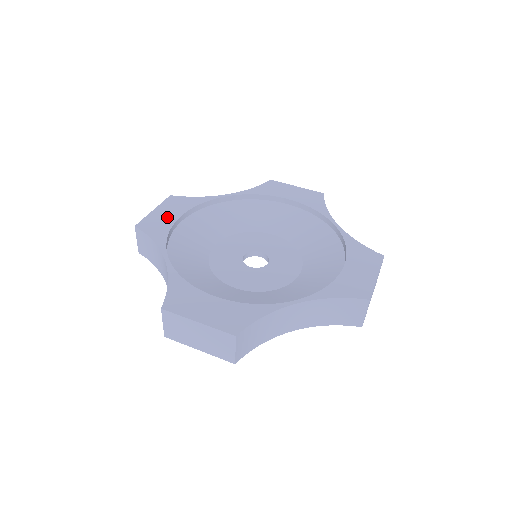
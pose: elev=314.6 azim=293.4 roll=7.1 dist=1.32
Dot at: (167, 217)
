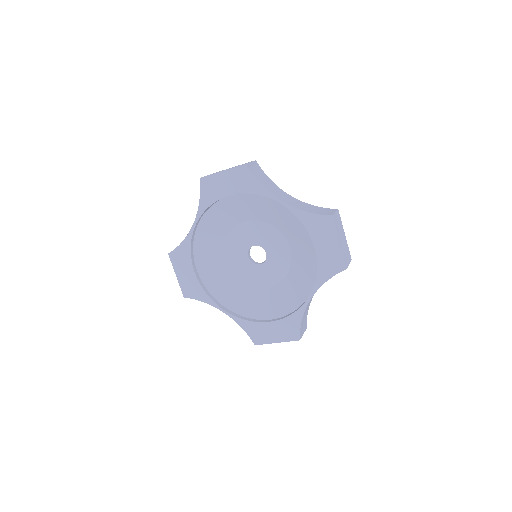
Dot at: (223, 188)
